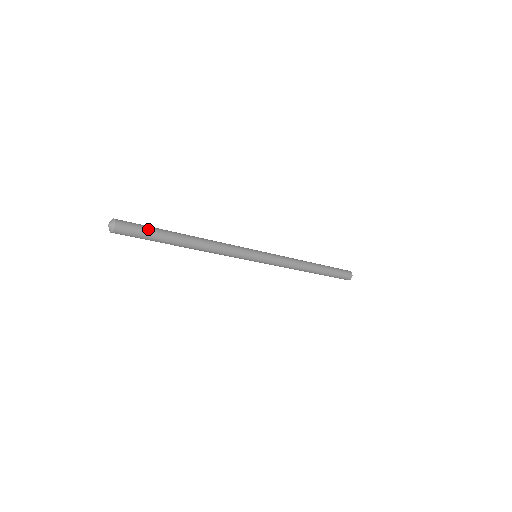
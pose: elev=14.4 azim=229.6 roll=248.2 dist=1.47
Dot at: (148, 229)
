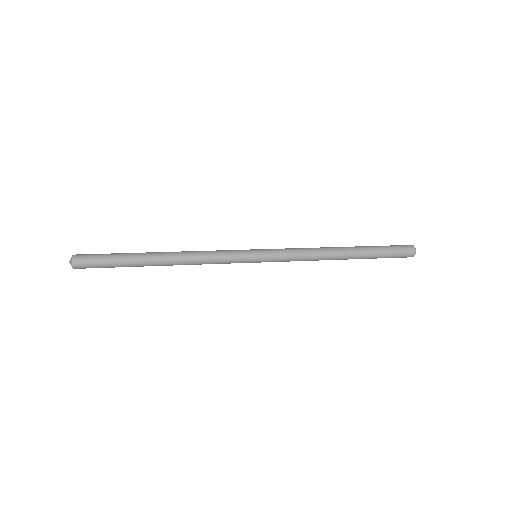
Dot at: (109, 263)
